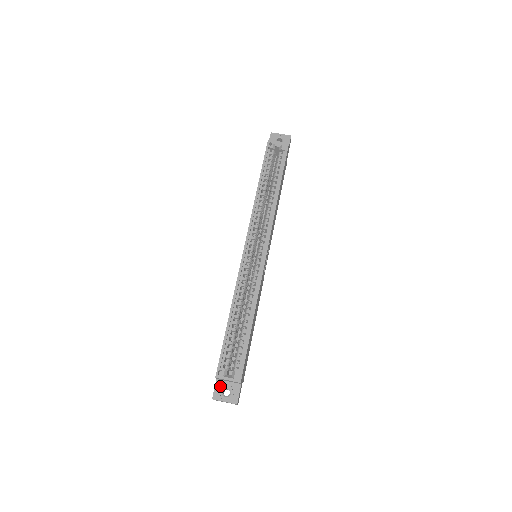
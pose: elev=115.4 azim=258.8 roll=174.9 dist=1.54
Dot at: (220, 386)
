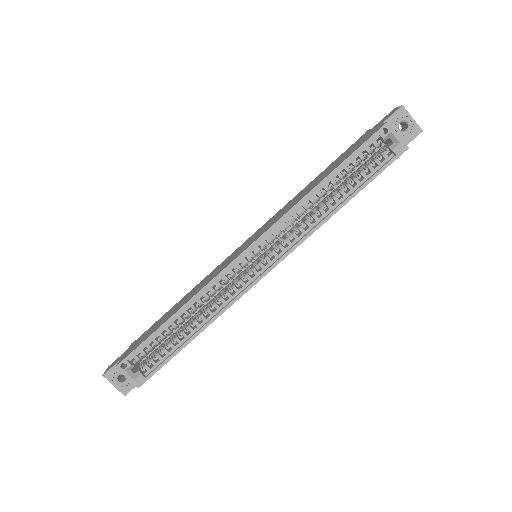
Dot at: occluded
